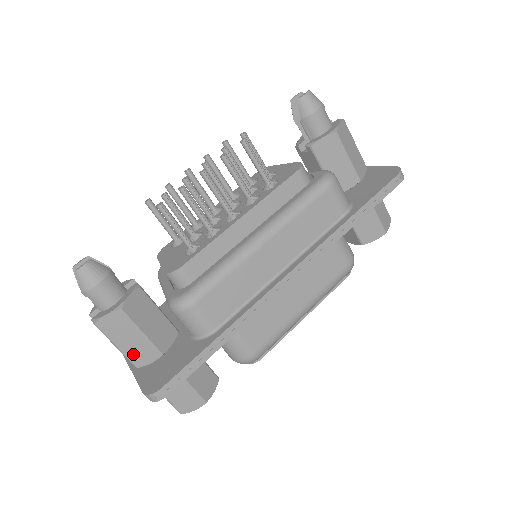
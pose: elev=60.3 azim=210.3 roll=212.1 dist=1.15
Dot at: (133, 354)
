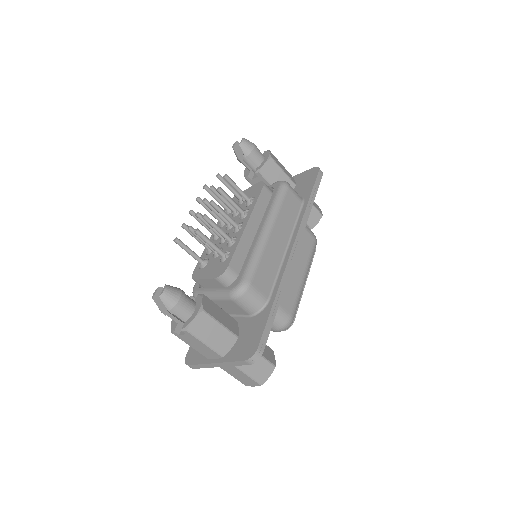
Dot at: (218, 345)
